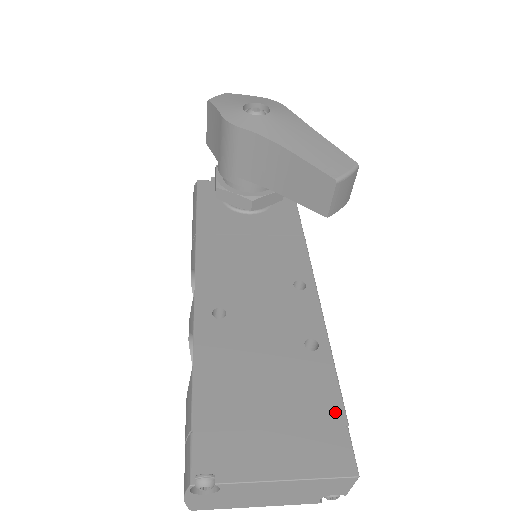
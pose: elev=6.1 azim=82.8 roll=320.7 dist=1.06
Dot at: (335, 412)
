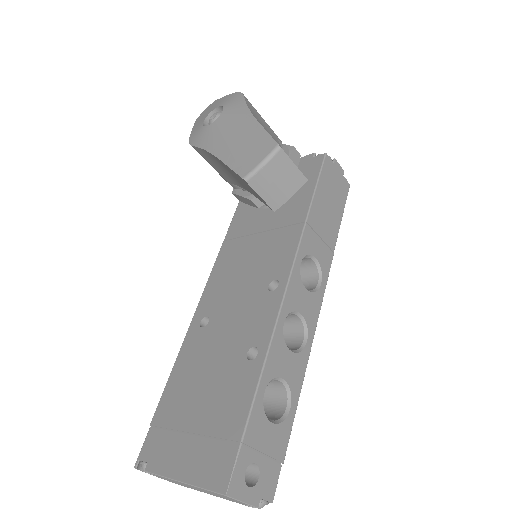
Dot at: (237, 427)
